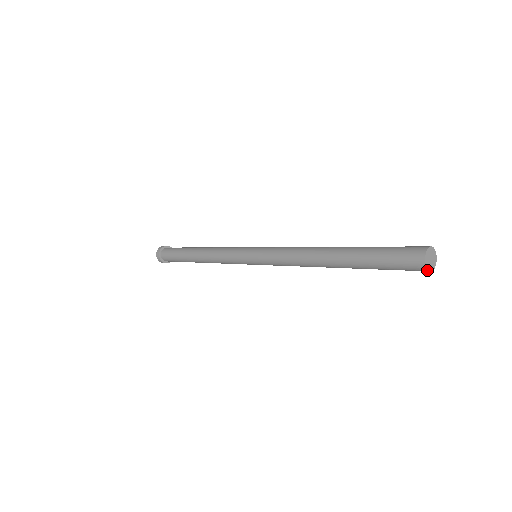
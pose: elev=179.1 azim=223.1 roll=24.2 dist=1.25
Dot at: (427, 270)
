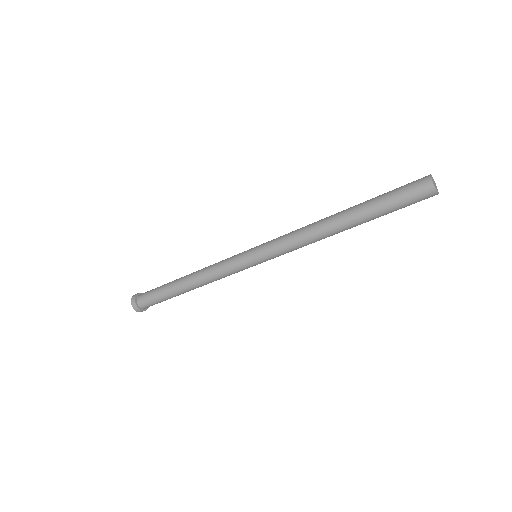
Dot at: (436, 192)
